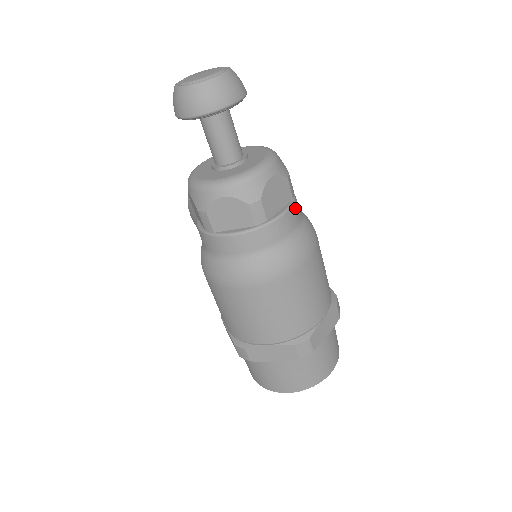
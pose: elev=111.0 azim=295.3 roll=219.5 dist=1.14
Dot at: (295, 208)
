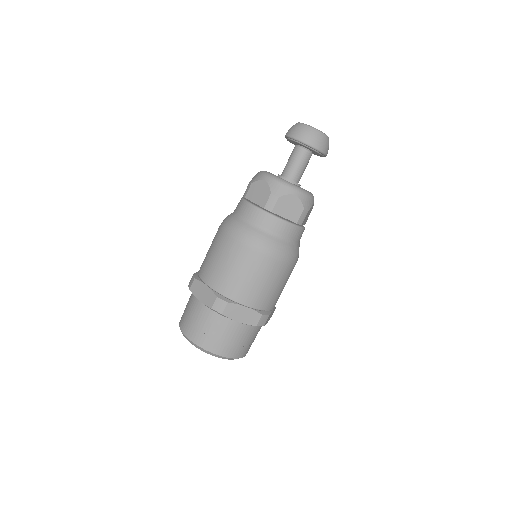
Dot at: (293, 229)
